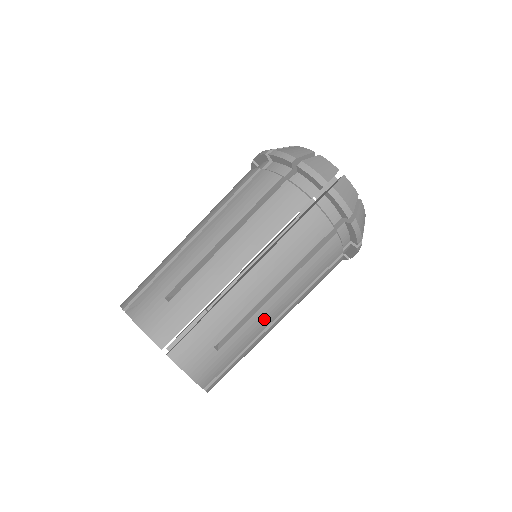
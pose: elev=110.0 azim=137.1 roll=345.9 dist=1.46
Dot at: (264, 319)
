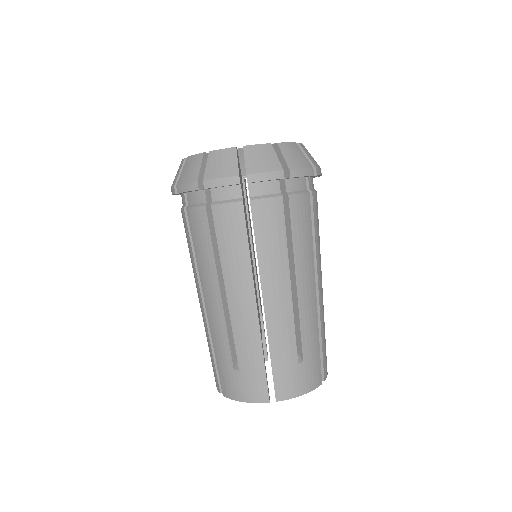
Dot at: (309, 307)
